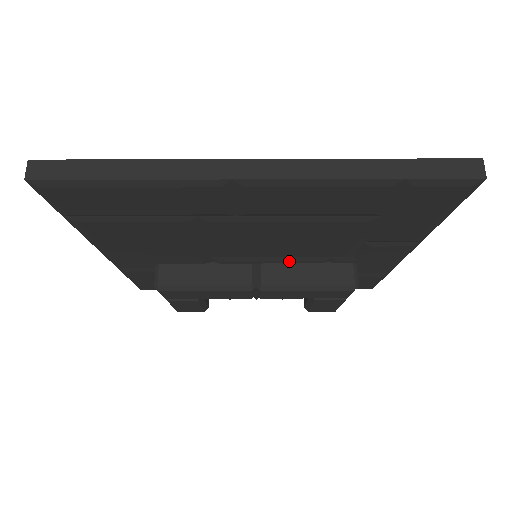
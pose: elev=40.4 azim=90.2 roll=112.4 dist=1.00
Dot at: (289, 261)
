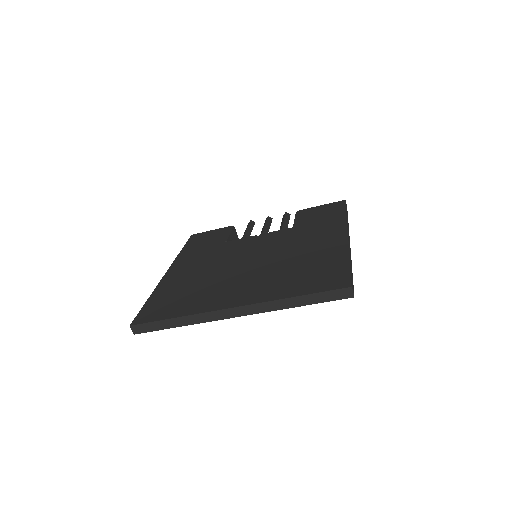
Dot at: occluded
